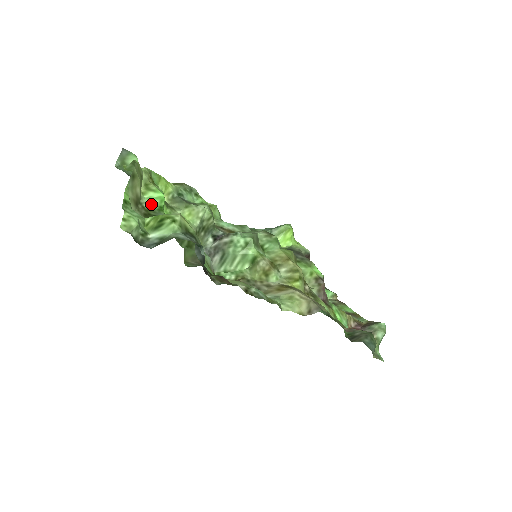
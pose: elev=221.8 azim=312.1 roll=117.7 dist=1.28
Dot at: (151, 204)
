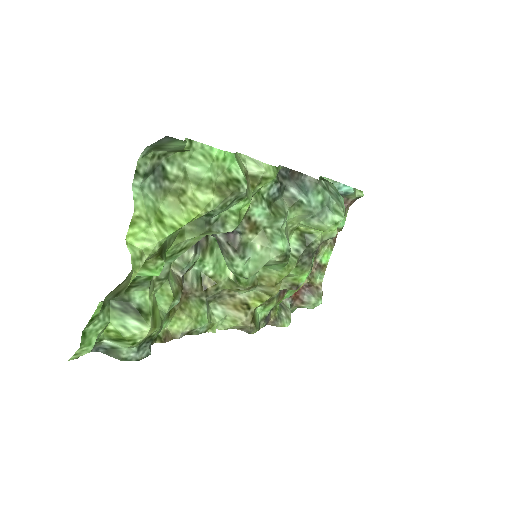
Dot at: (139, 276)
